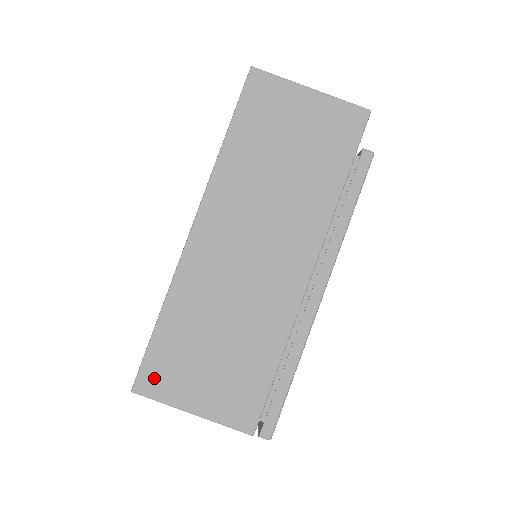
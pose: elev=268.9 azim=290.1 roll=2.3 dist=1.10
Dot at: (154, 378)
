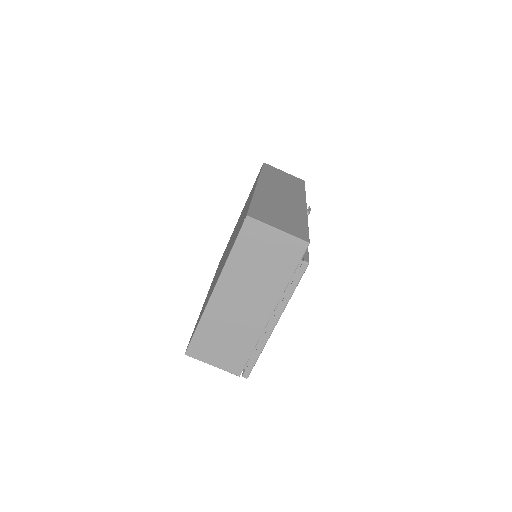
Dot at: (195, 351)
